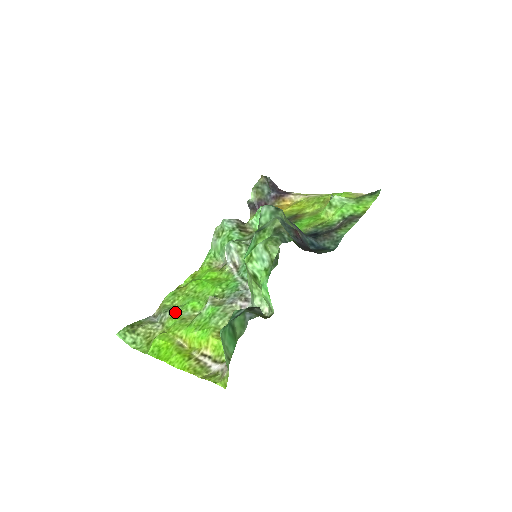
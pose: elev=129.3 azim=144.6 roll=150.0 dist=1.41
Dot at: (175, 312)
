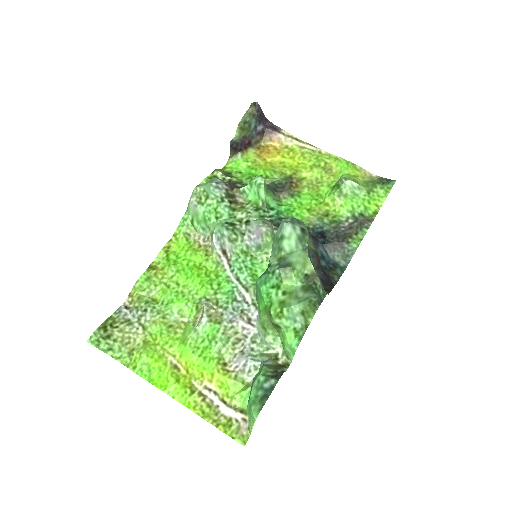
Dot at: (158, 314)
